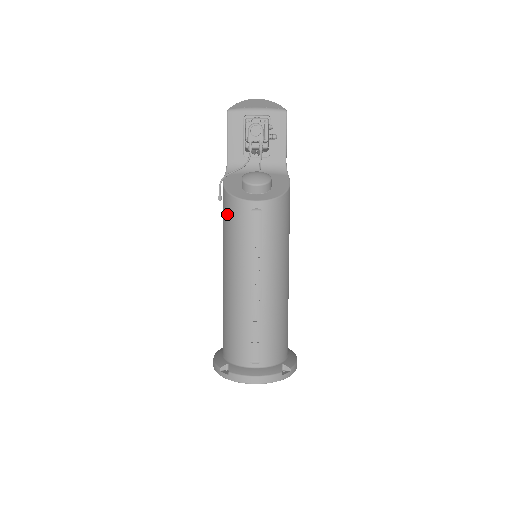
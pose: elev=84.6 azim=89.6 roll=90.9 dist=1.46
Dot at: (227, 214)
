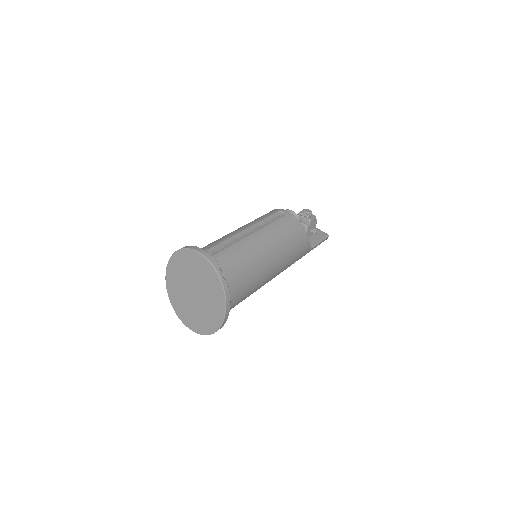
Dot at: occluded
